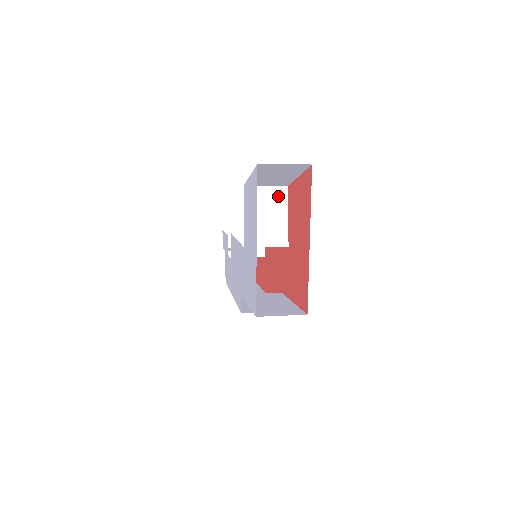
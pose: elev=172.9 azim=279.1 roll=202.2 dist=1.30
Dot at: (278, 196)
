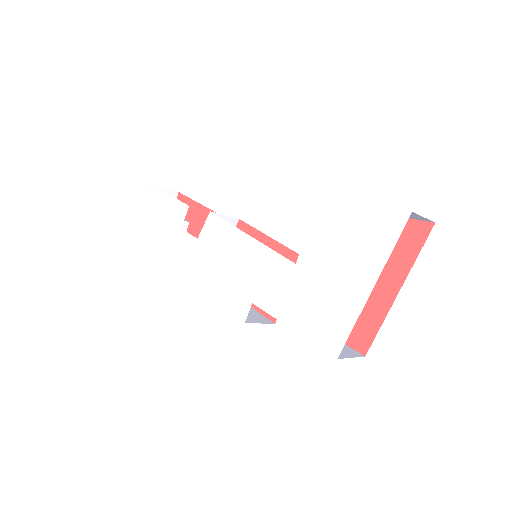
Dot at: occluded
